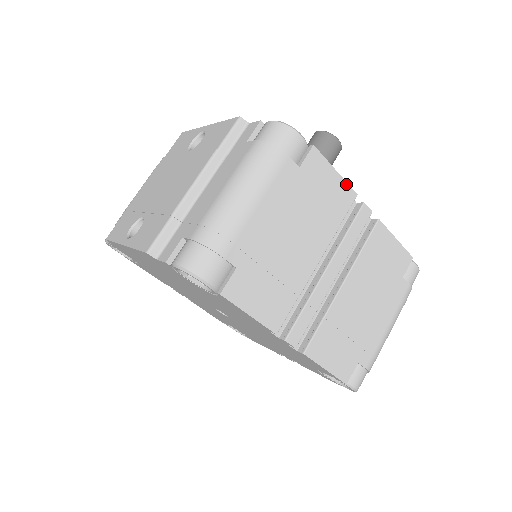
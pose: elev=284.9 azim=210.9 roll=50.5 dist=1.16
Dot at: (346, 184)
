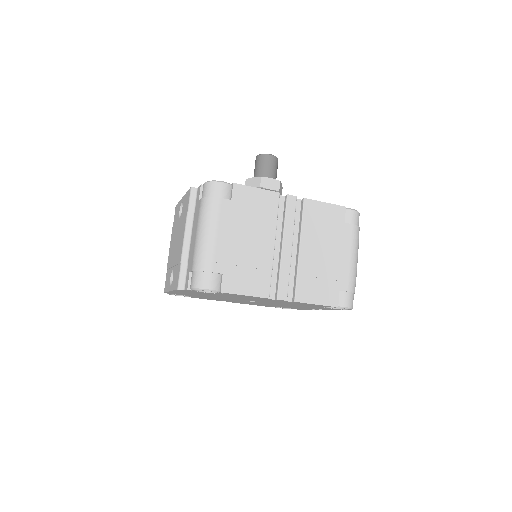
Dot at: (268, 191)
